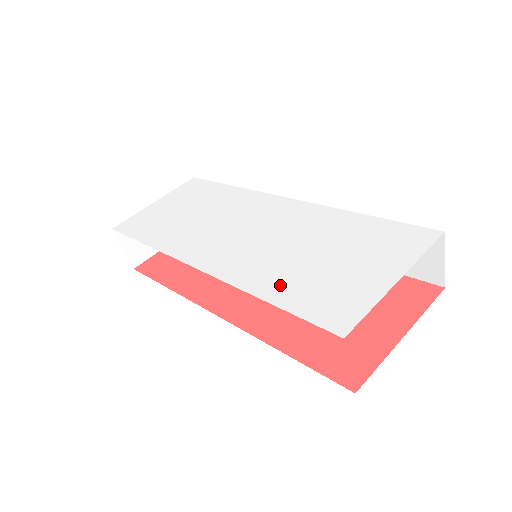
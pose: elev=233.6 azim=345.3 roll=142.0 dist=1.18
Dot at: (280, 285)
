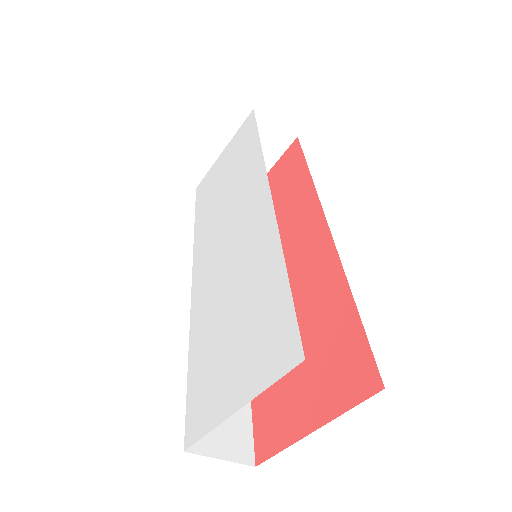
Dot at: (200, 347)
